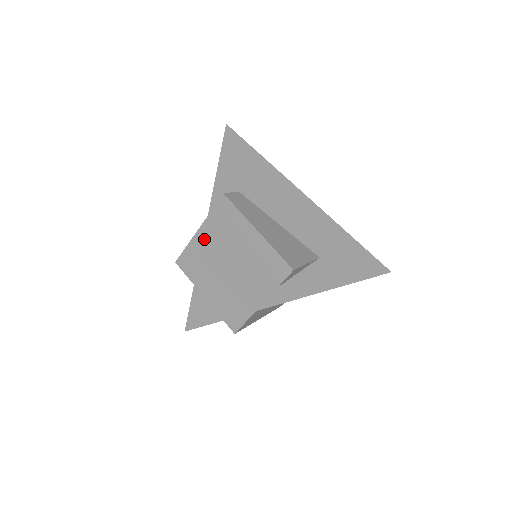
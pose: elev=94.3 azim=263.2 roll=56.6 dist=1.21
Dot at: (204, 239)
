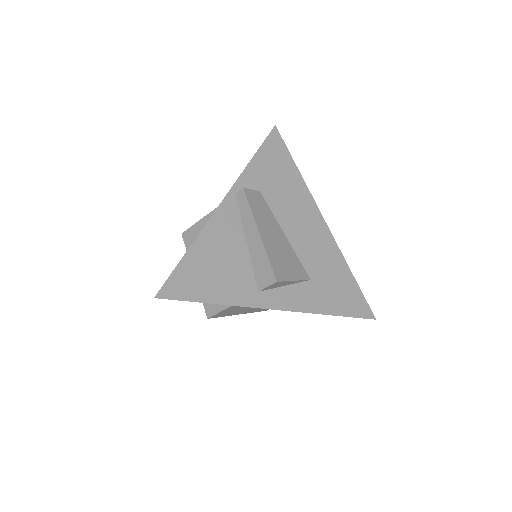
Dot at: (208, 222)
